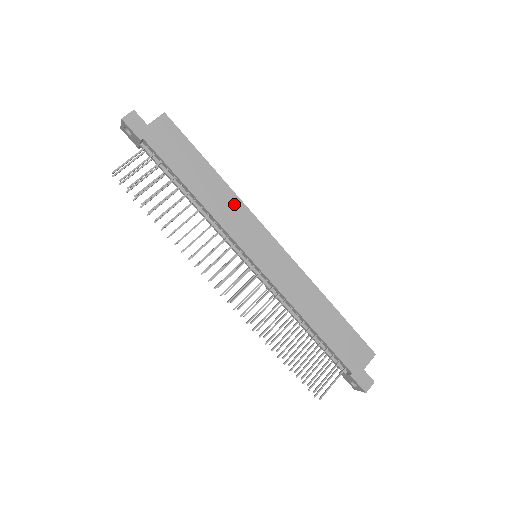
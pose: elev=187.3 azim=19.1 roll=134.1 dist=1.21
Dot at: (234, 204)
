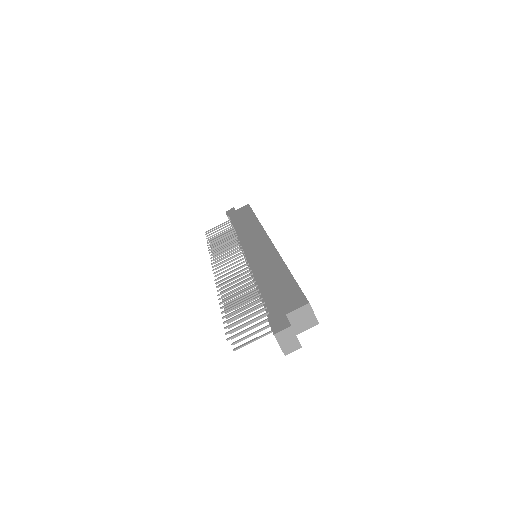
Dot at: (256, 228)
